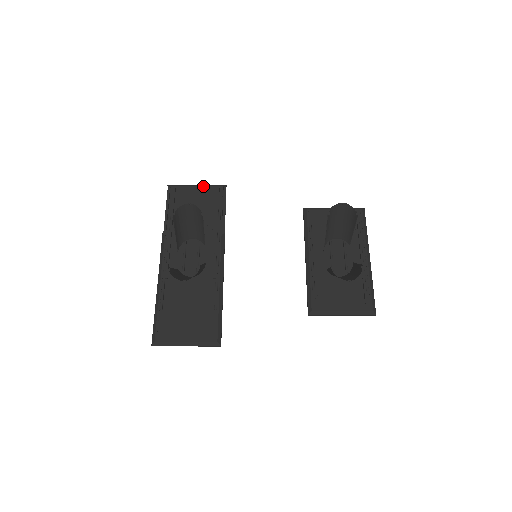
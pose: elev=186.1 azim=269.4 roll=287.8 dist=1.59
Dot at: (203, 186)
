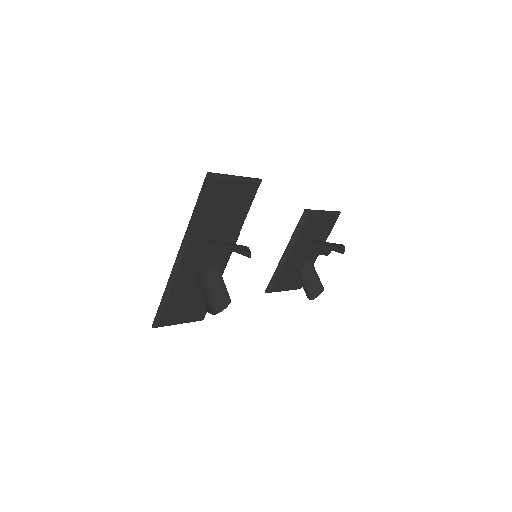
Dot at: (243, 182)
